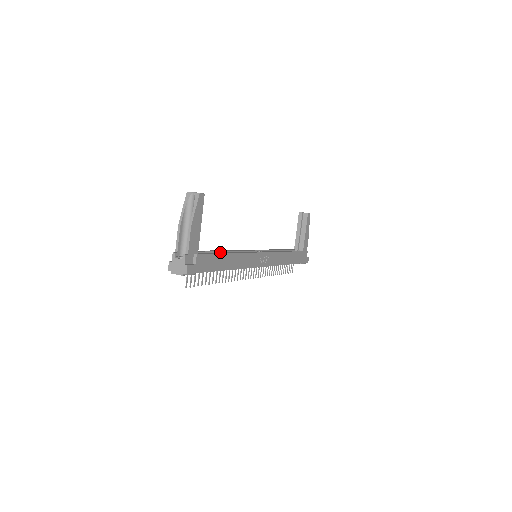
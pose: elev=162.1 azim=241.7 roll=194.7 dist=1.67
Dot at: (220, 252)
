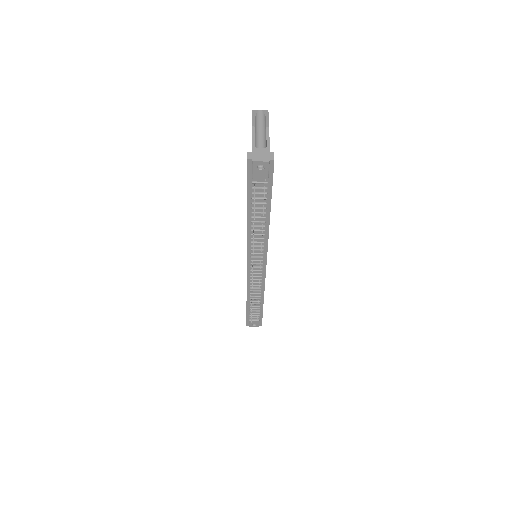
Dot at: occluded
